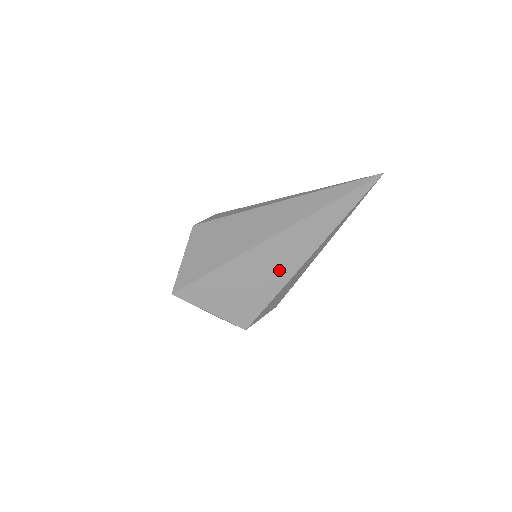
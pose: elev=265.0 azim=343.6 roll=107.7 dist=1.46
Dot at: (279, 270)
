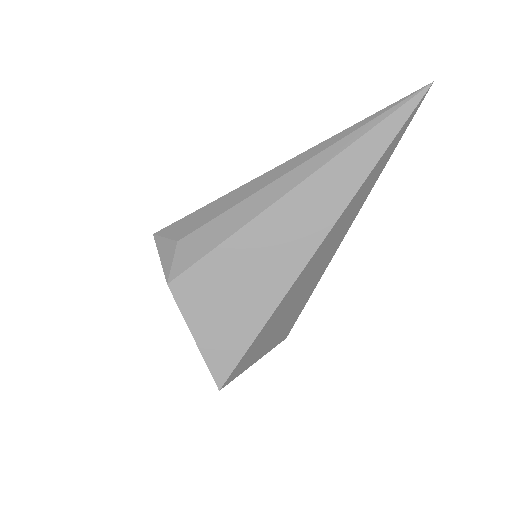
Dot at: (322, 264)
